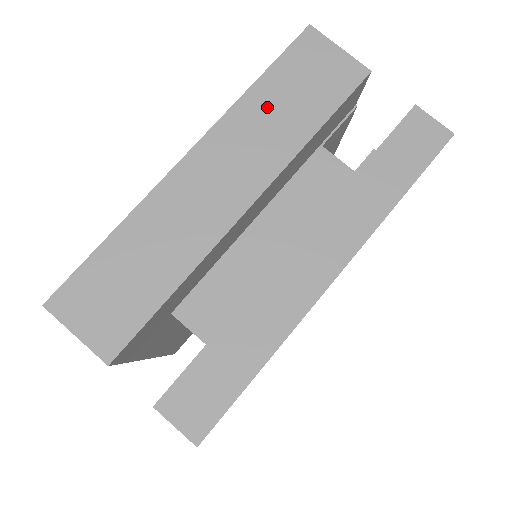
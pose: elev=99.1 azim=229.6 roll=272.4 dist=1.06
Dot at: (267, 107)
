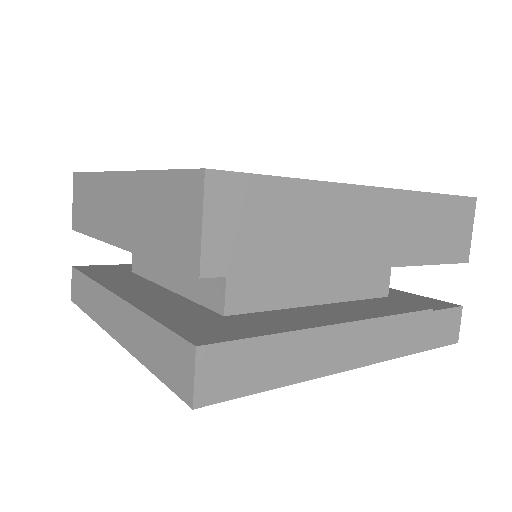
Dot at: (427, 217)
